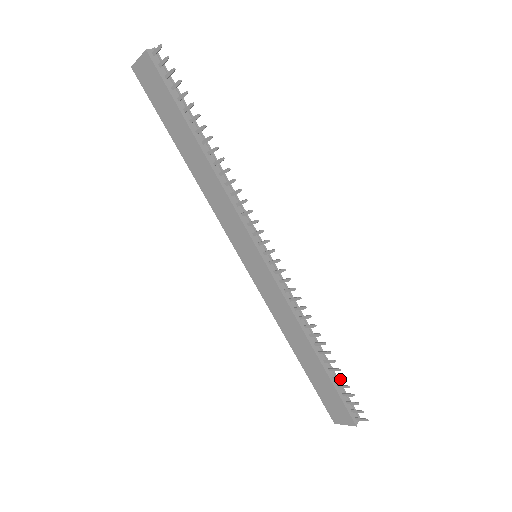
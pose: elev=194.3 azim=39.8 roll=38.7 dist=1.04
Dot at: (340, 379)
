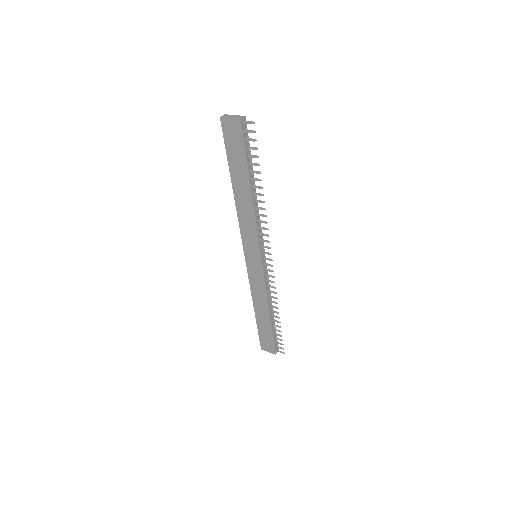
Dot at: (278, 331)
